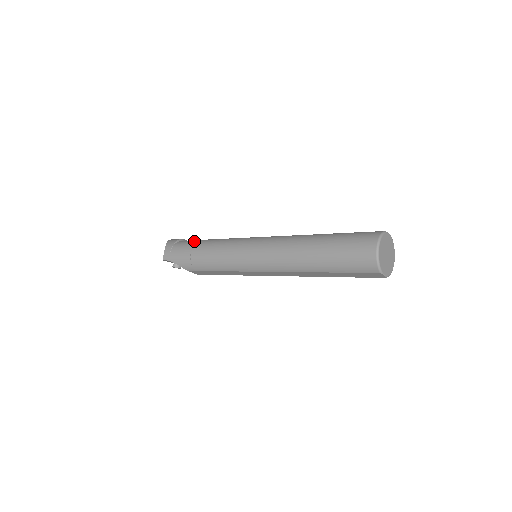
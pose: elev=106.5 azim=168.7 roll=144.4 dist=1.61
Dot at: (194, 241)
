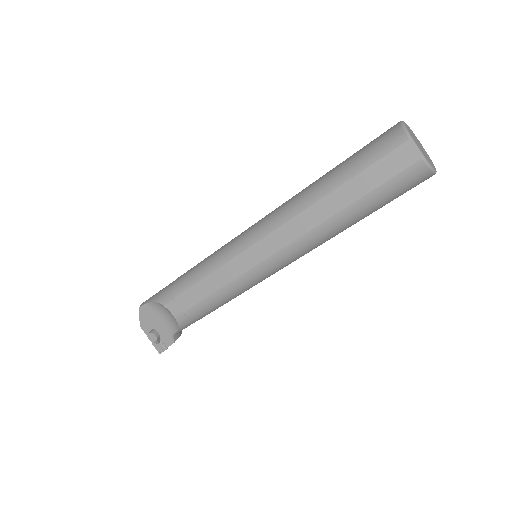
Dot at: occluded
